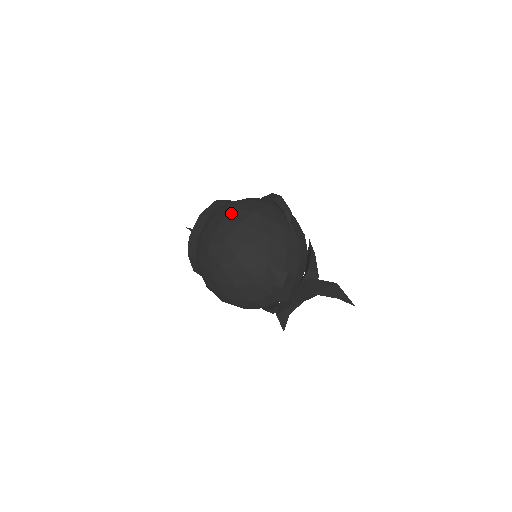
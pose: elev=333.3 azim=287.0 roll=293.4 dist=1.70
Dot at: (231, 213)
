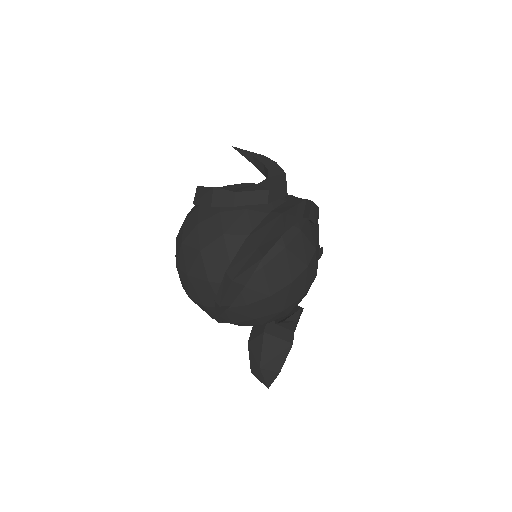
Dot at: (179, 246)
